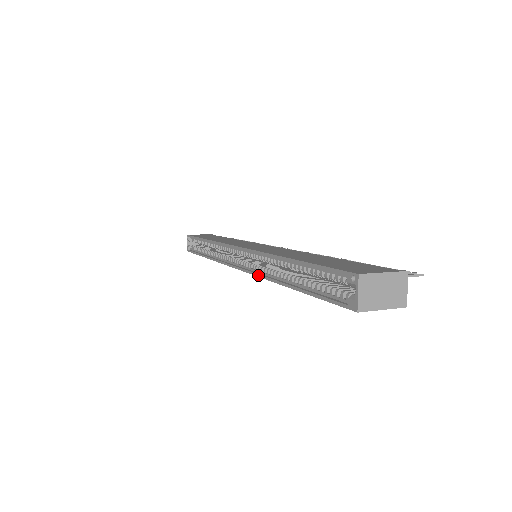
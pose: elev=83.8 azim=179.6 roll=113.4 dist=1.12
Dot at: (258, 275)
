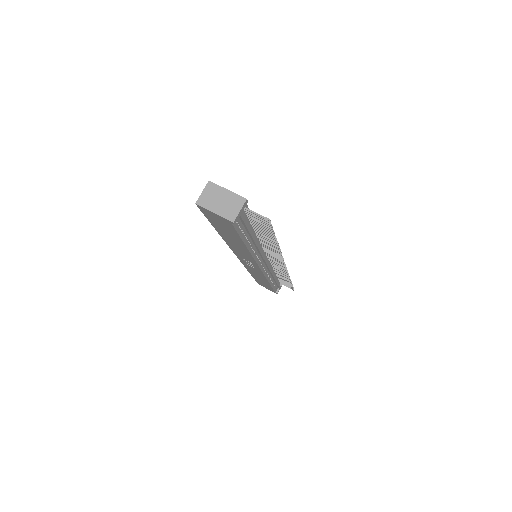
Dot at: occluded
